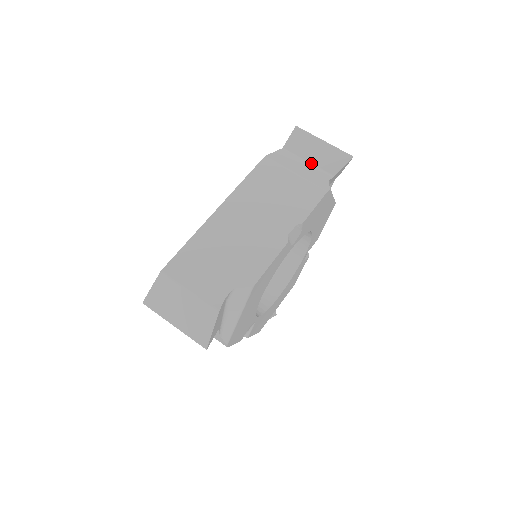
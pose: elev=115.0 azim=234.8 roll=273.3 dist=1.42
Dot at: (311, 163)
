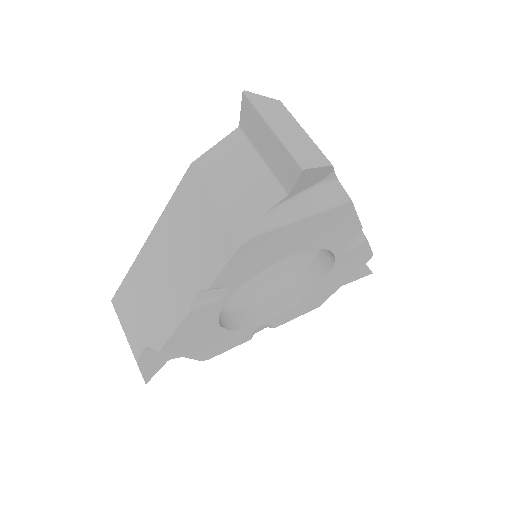
Dot at: (265, 162)
